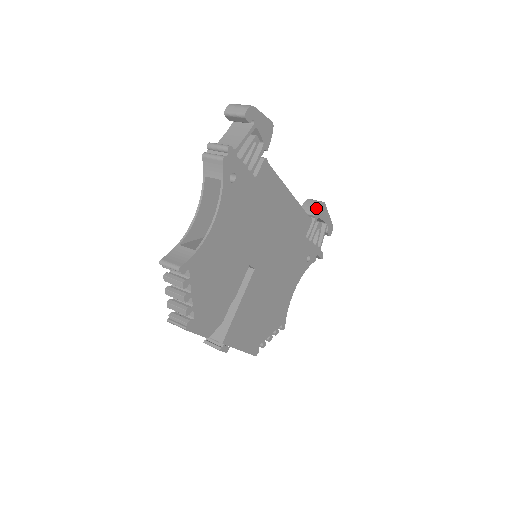
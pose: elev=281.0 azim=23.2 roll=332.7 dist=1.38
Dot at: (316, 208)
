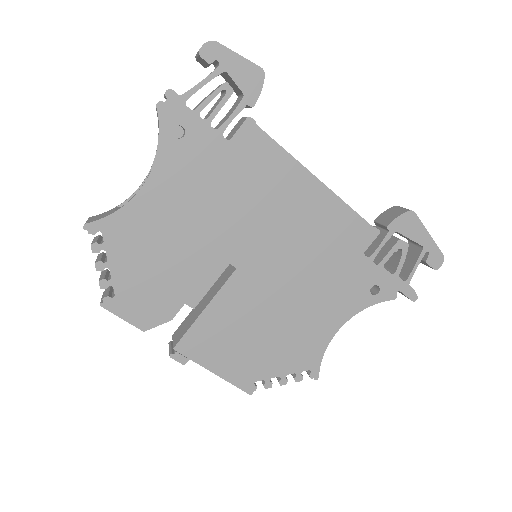
Dot at: (394, 217)
